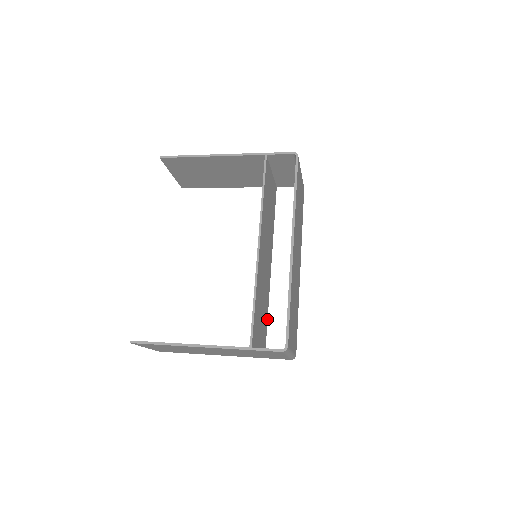
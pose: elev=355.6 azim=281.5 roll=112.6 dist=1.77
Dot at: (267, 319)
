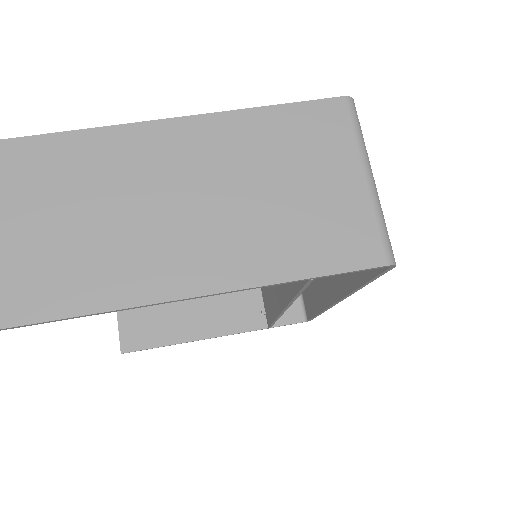
Dot at: occluded
